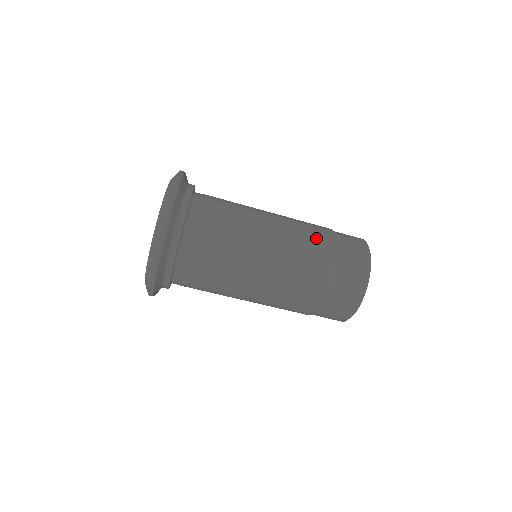
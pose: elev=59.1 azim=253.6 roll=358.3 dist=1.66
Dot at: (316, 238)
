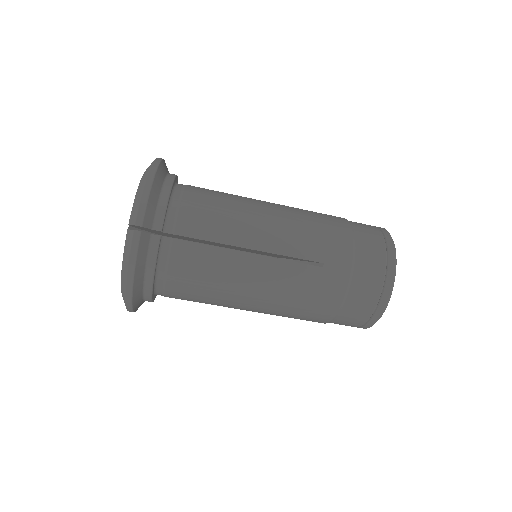
Dot at: (321, 283)
